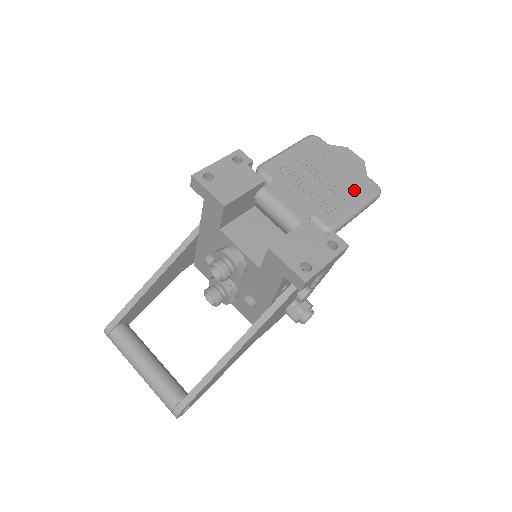
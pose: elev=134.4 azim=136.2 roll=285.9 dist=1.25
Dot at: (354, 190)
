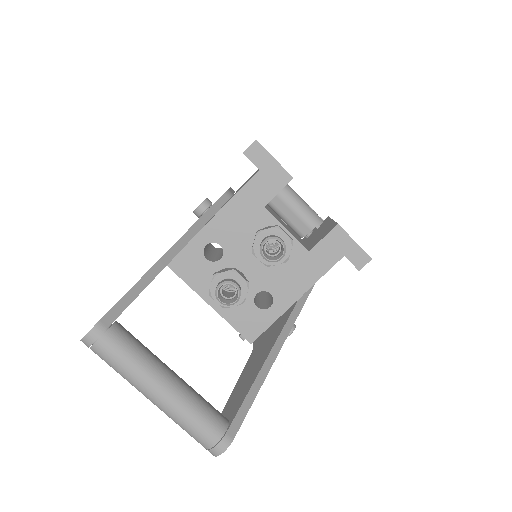
Dot at: occluded
